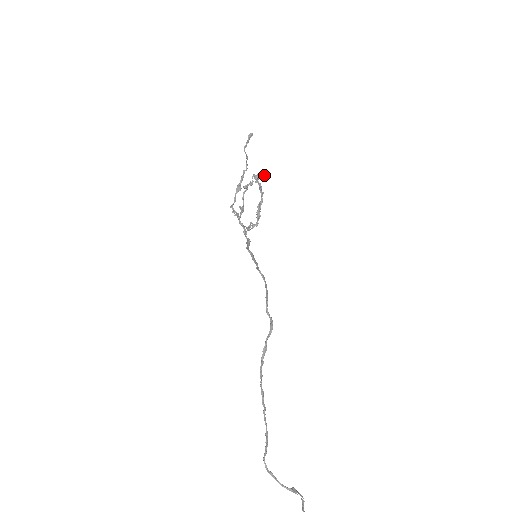
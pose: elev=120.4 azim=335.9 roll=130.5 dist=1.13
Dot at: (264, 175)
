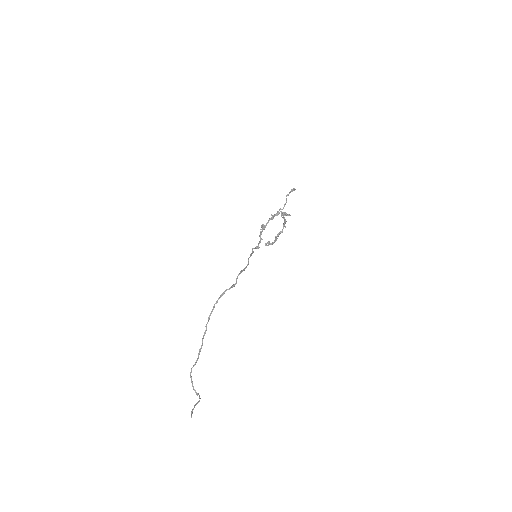
Dot at: (288, 214)
